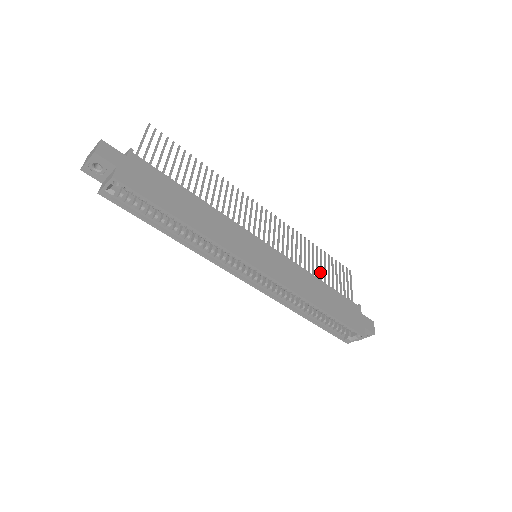
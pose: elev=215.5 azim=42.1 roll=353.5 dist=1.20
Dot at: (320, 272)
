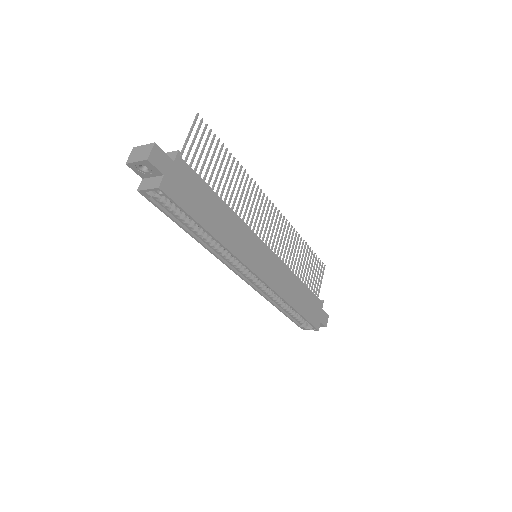
Dot at: (302, 269)
